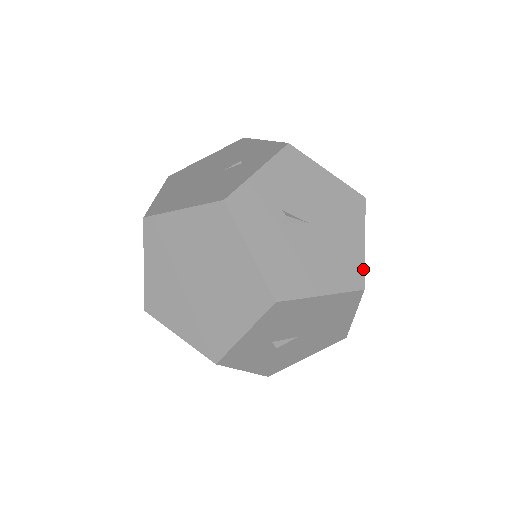
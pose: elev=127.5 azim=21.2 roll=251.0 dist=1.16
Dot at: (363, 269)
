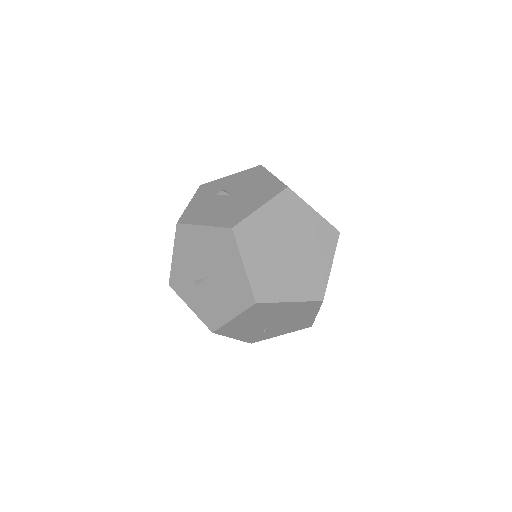
Dot at: (243, 219)
